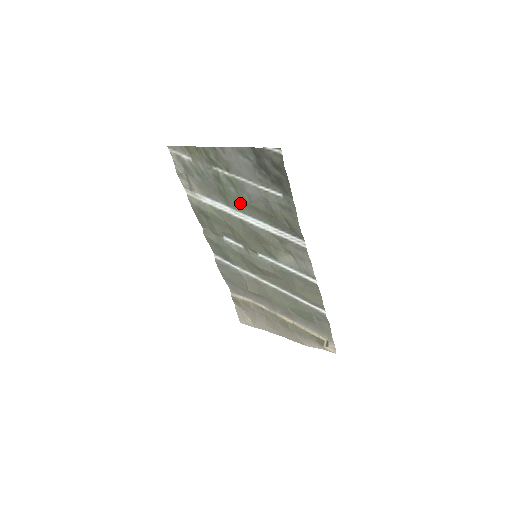
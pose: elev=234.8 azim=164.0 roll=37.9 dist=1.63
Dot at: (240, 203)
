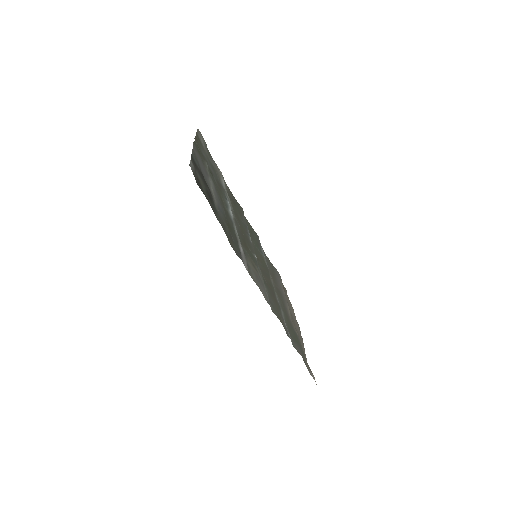
Dot at: (223, 202)
